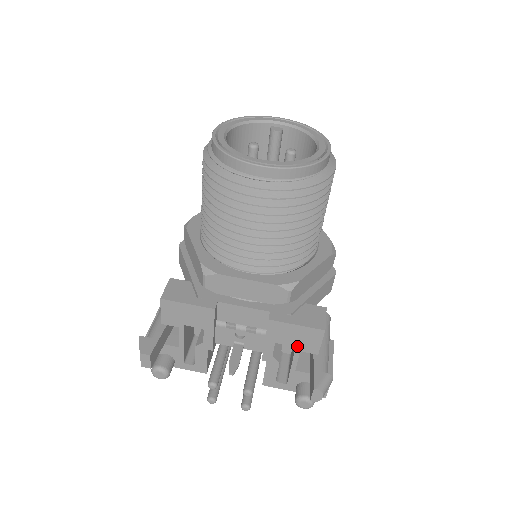
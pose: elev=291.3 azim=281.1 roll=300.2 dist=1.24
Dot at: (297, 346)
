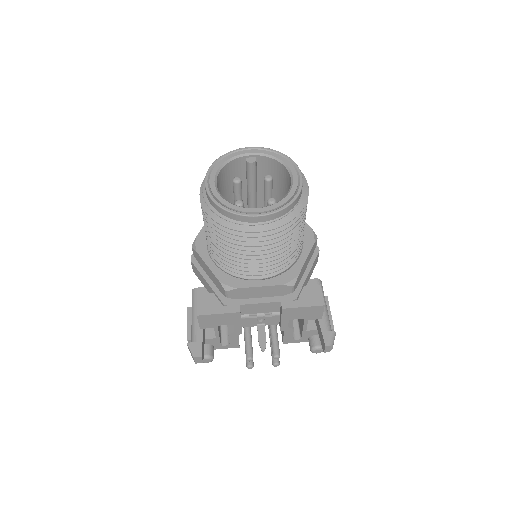
Dot at: (305, 318)
